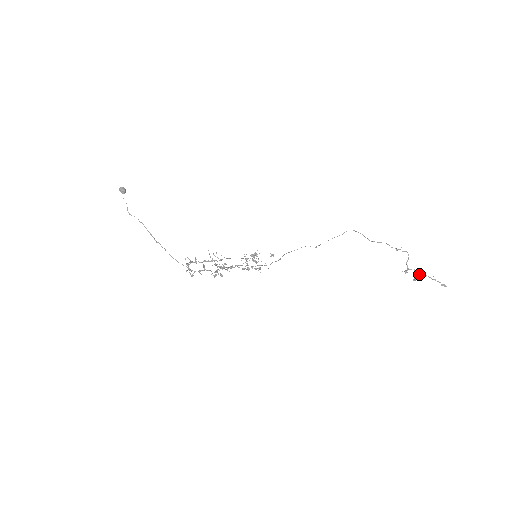
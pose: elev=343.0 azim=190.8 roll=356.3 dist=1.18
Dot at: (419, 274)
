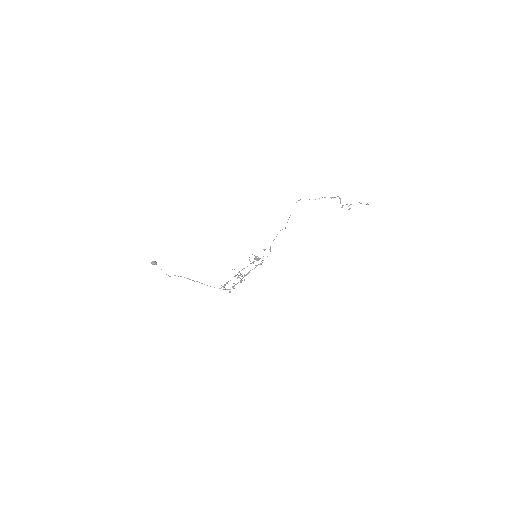
Dot at: occluded
